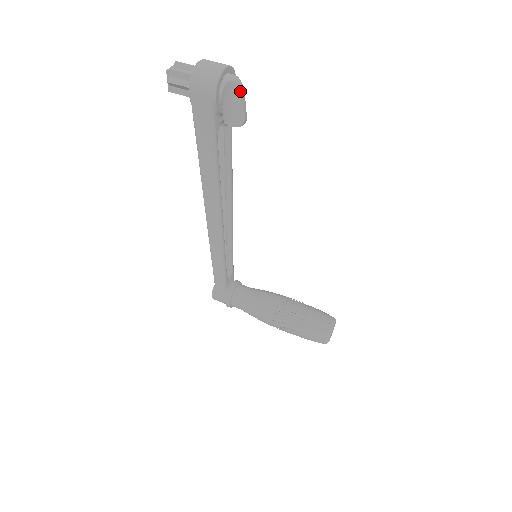
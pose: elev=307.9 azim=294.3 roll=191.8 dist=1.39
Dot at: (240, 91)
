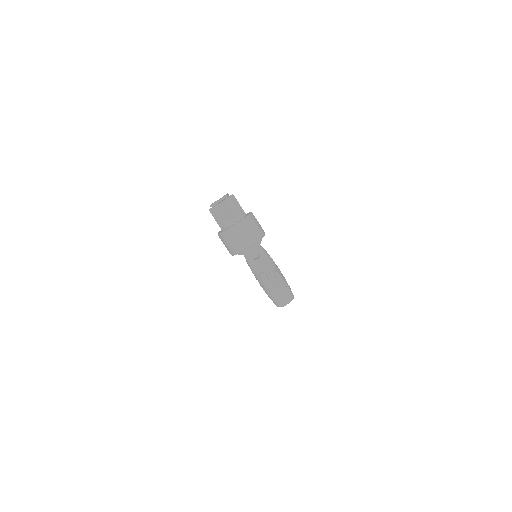
Dot at: (254, 259)
